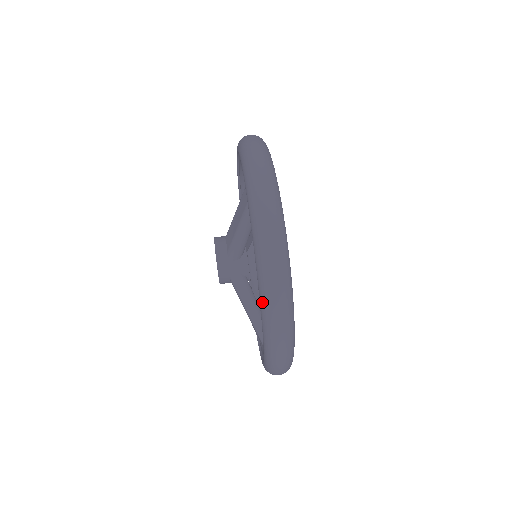
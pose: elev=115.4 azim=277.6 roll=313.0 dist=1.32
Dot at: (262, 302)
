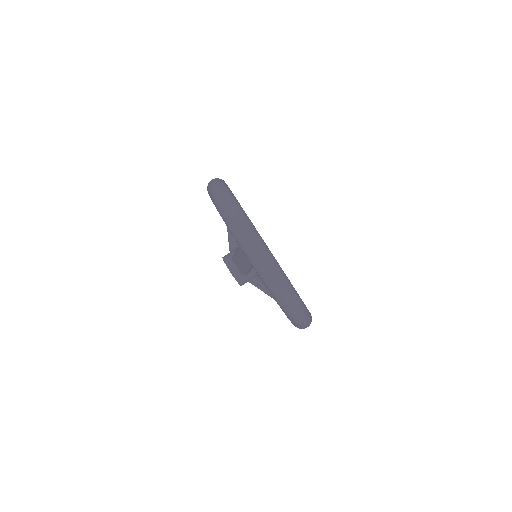
Dot at: (290, 319)
